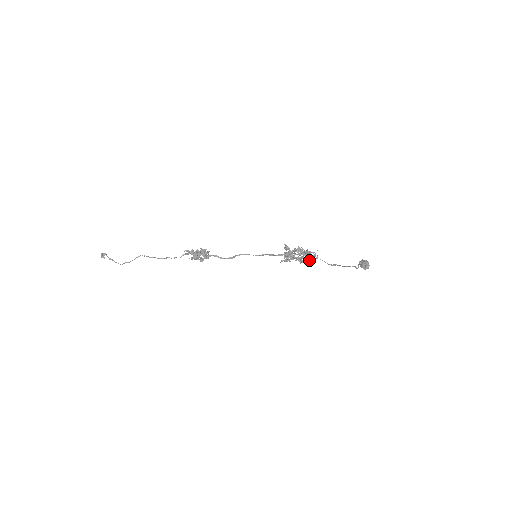
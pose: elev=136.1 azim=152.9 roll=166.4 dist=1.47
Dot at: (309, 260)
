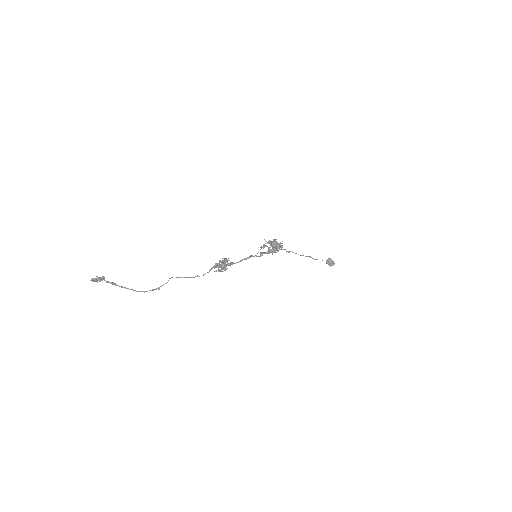
Dot at: occluded
